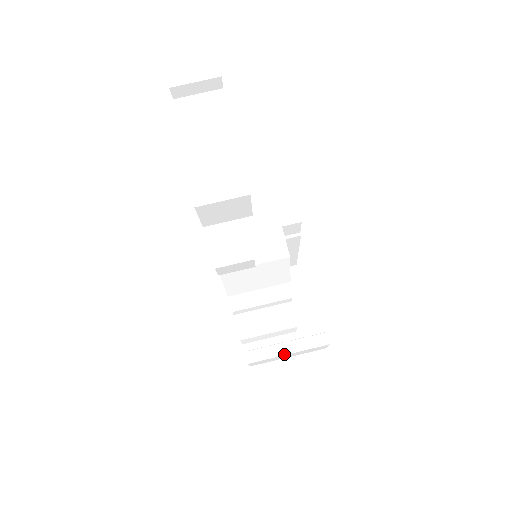
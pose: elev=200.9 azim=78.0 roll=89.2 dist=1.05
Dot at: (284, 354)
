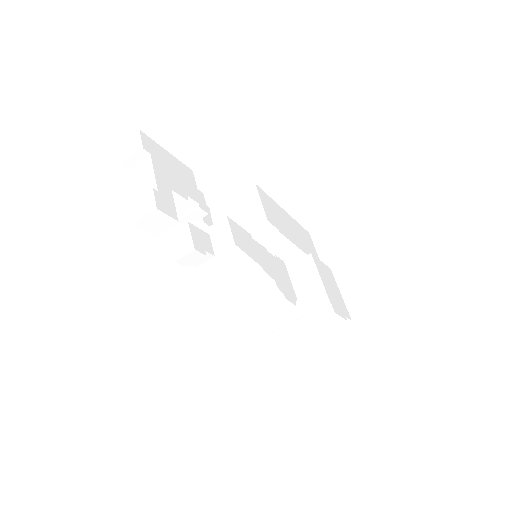
Dot at: (300, 328)
